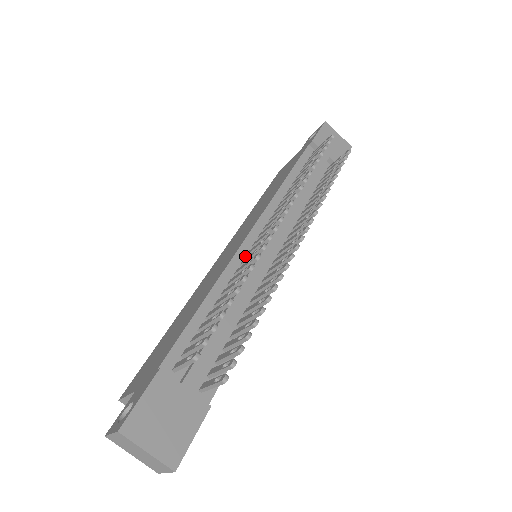
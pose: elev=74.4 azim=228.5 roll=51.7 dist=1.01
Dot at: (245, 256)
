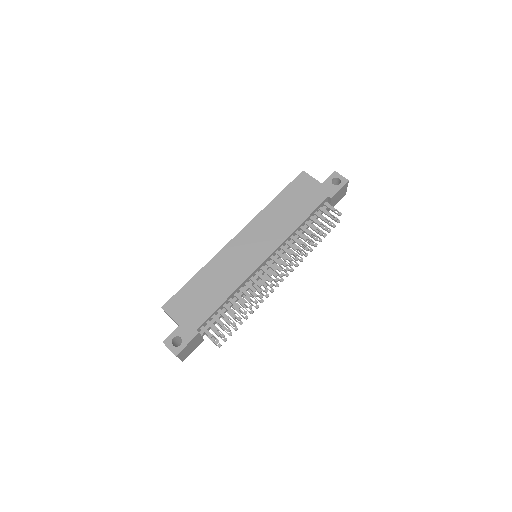
Dot at: (254, 274)
